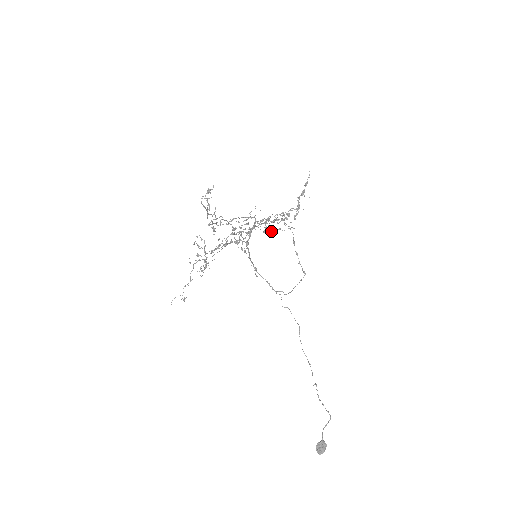
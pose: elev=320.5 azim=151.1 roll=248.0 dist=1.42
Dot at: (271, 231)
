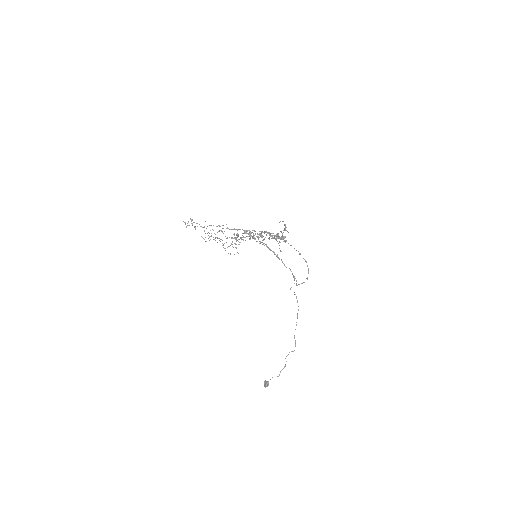
Dot at: occluded
